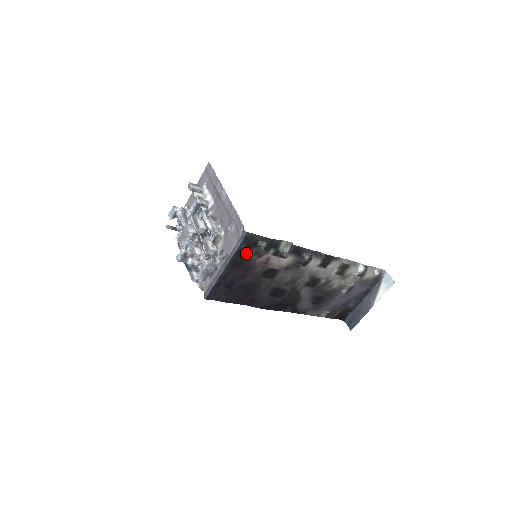
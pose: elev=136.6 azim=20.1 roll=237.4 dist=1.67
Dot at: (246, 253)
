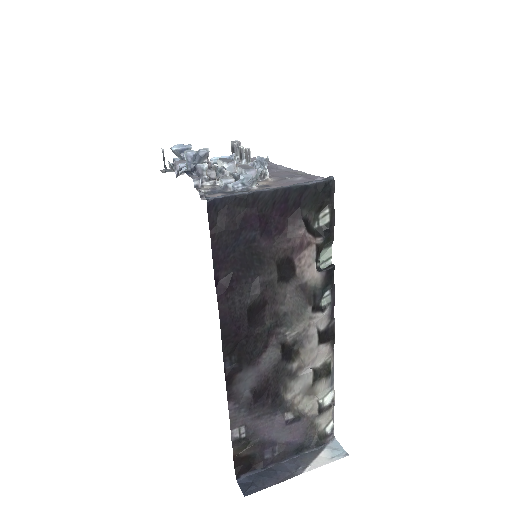
Dot at: (304, 205)
